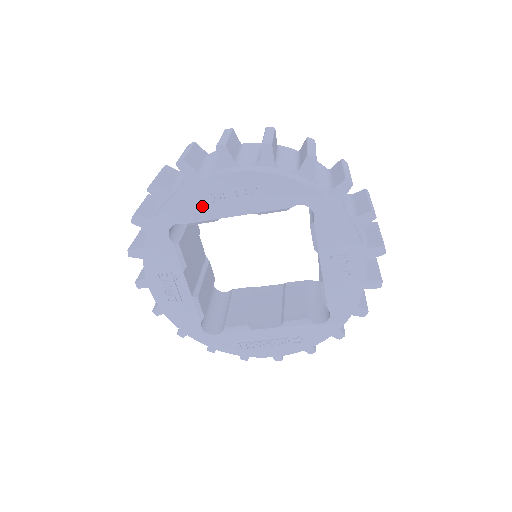
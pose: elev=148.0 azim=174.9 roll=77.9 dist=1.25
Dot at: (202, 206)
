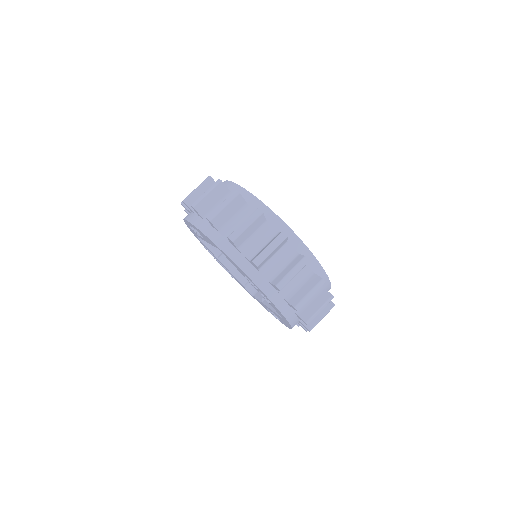
Dot at: (242, 273)
